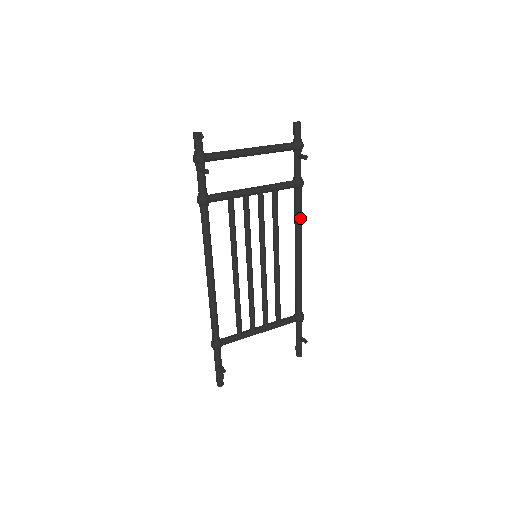
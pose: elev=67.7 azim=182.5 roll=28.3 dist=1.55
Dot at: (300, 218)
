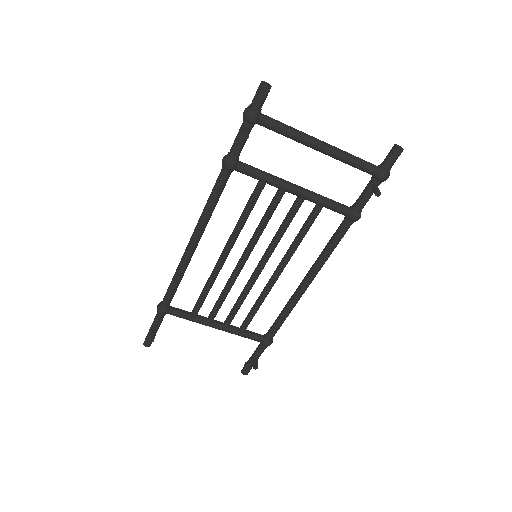
Dot at: (331, 251)
